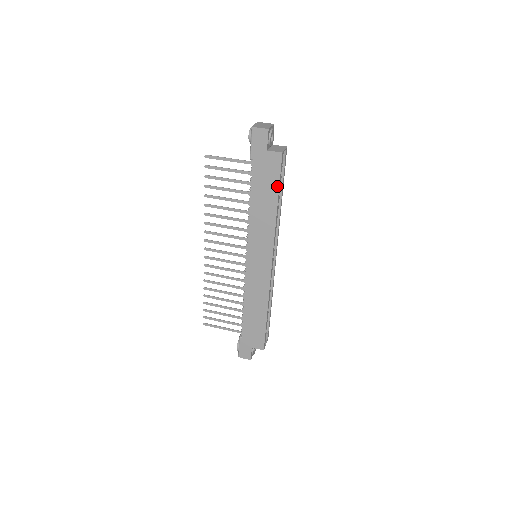
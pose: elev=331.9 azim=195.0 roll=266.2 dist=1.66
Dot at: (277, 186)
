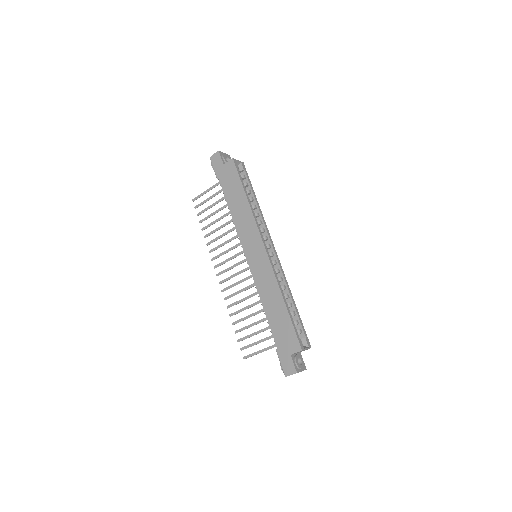
Dot at: (240, 183)
